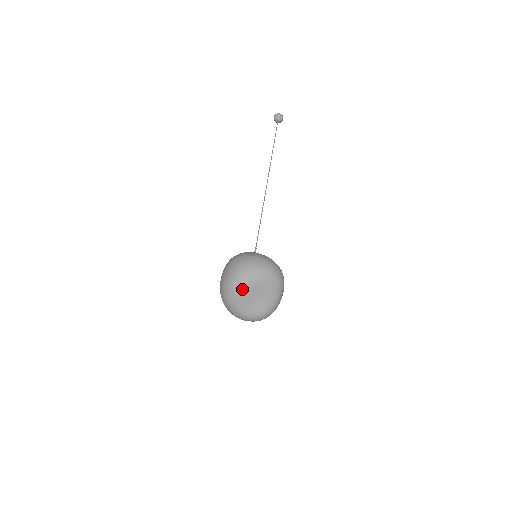
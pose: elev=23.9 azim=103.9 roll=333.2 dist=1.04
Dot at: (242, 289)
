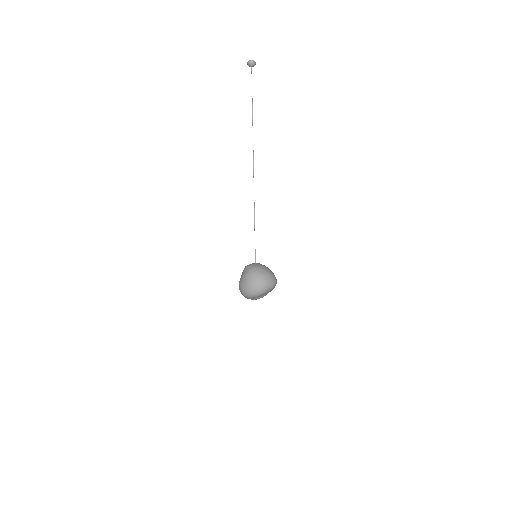
Dot at: (259, 295)
